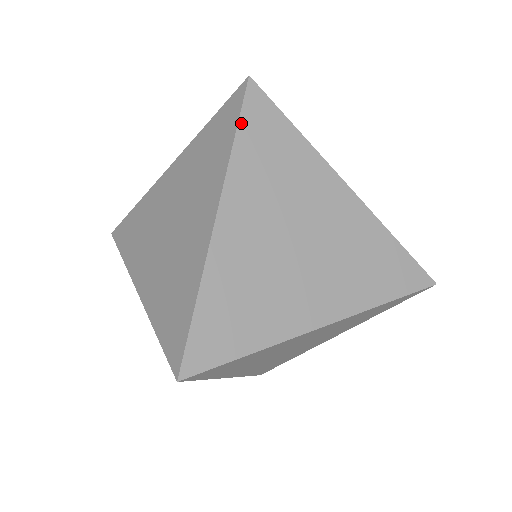
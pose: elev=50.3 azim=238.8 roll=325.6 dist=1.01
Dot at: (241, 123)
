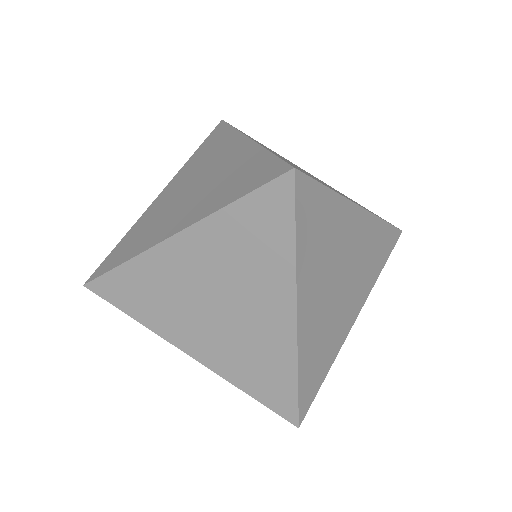
Dot at: occluded
